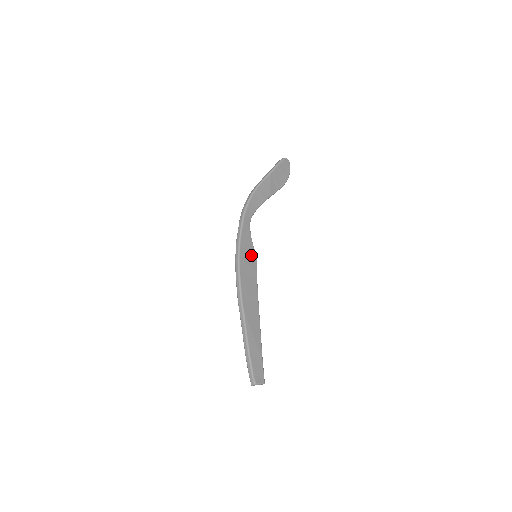
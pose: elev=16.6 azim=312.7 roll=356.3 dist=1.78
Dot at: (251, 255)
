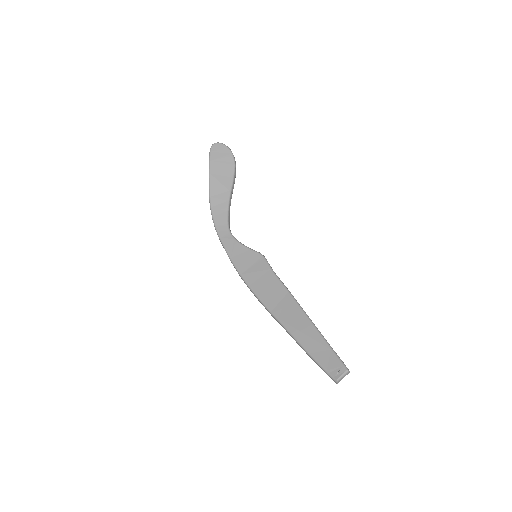
Dot at: (253, 259)
